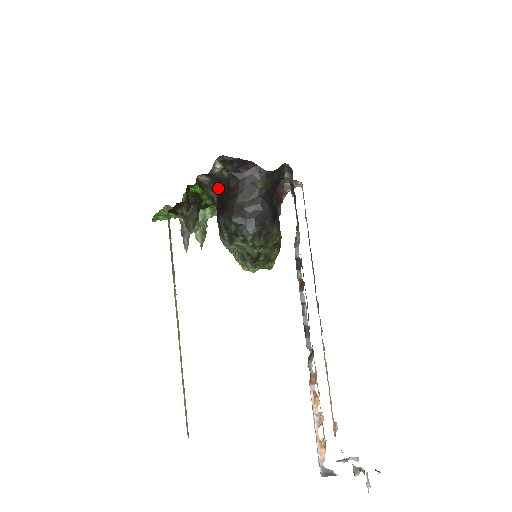
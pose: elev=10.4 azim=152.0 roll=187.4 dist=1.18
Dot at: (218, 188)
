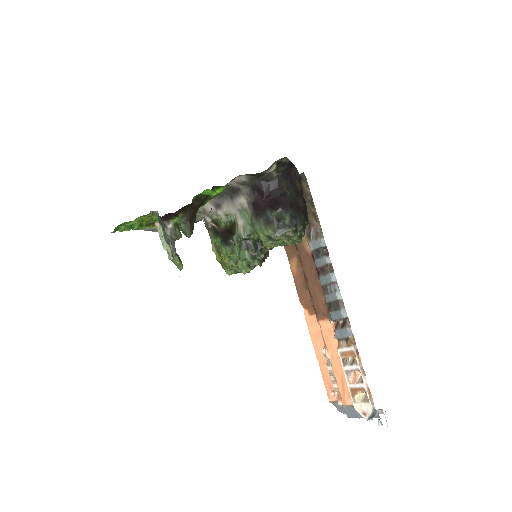
Dot at: (262, 187)
